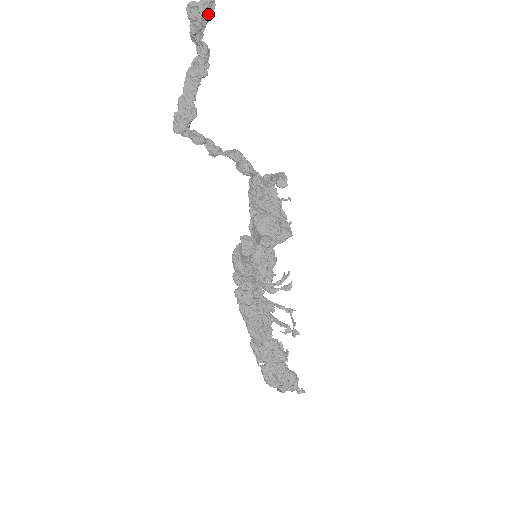
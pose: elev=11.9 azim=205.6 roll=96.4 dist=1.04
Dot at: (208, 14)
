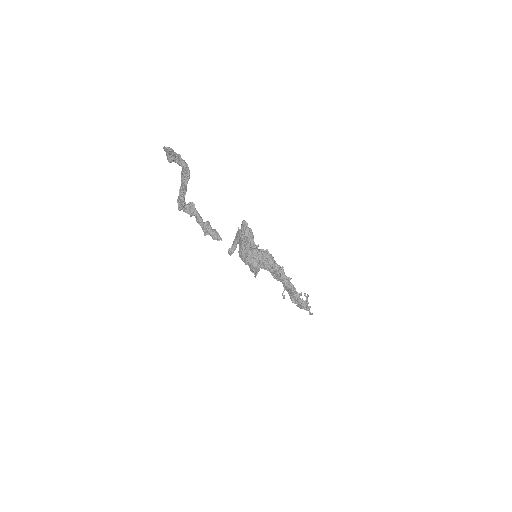
Dot at: (171, 158)
